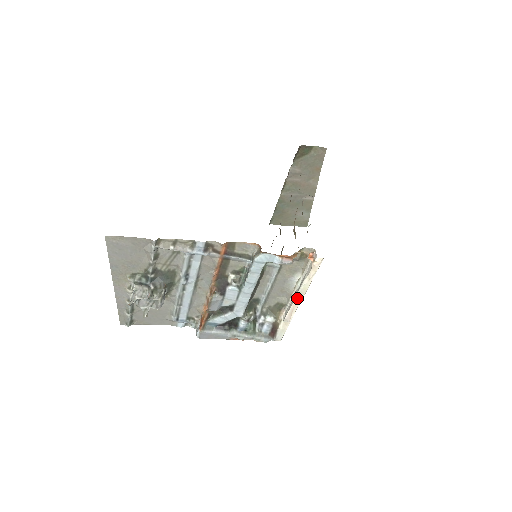
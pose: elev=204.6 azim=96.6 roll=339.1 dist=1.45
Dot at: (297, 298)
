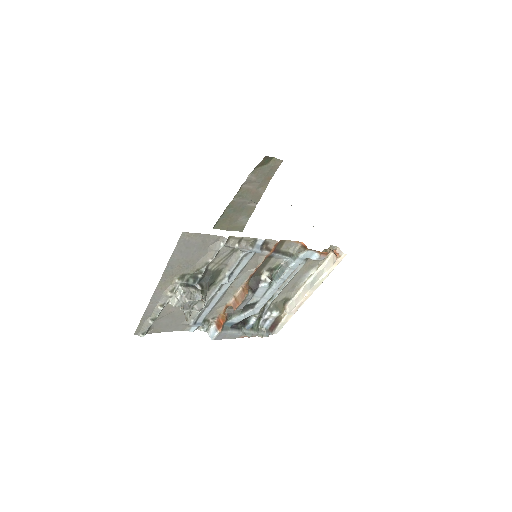
Dot at: (310, 291)
